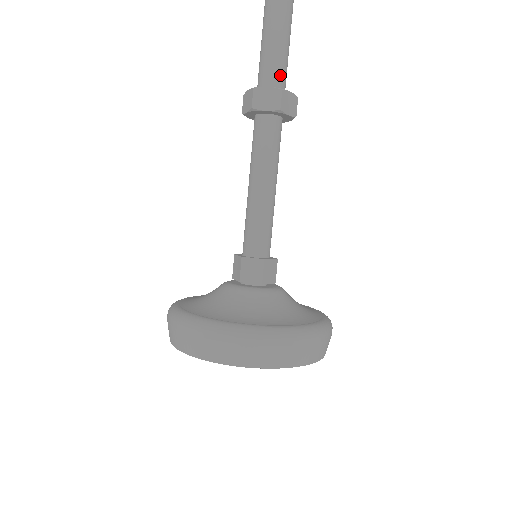
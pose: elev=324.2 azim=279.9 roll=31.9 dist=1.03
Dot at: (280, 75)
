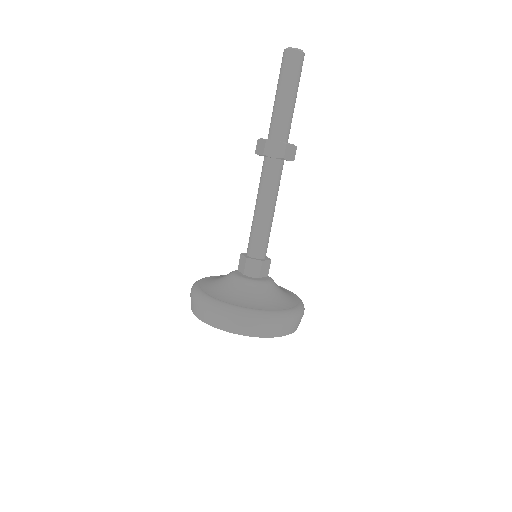
Dot at: (286, 131)
